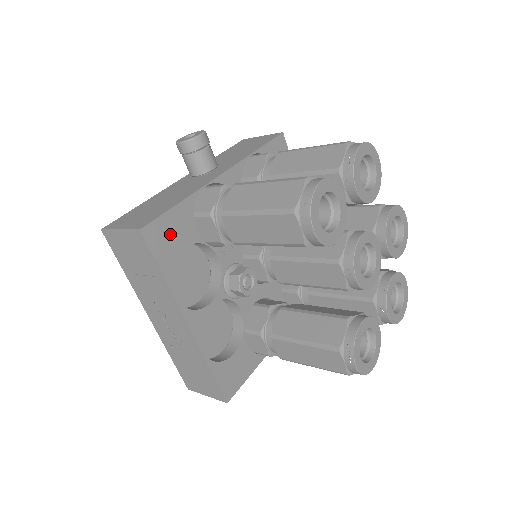
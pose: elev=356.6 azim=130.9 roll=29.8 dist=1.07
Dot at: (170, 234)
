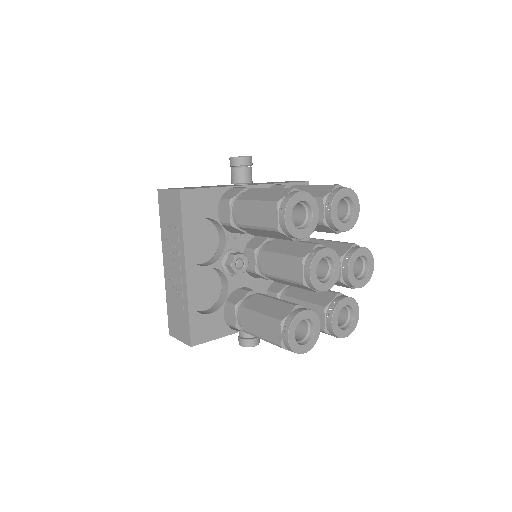
Dot at: (198, 203)
